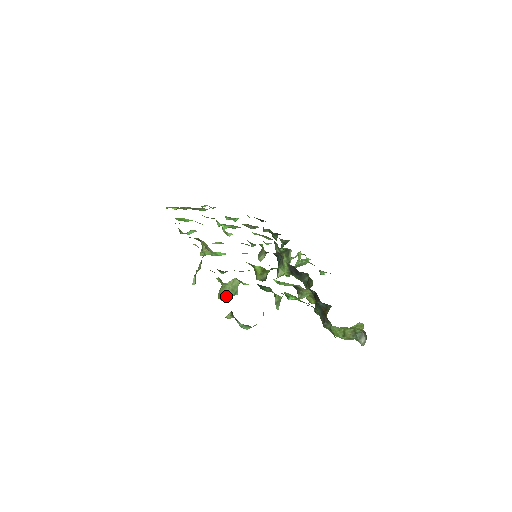
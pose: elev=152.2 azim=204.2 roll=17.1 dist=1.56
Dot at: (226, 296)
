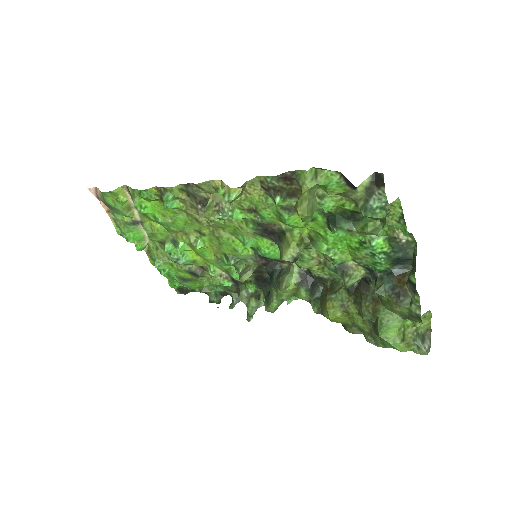
Dot at: (308, 208)
